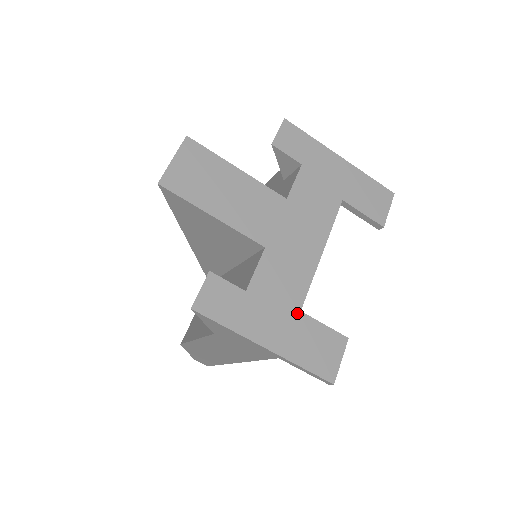
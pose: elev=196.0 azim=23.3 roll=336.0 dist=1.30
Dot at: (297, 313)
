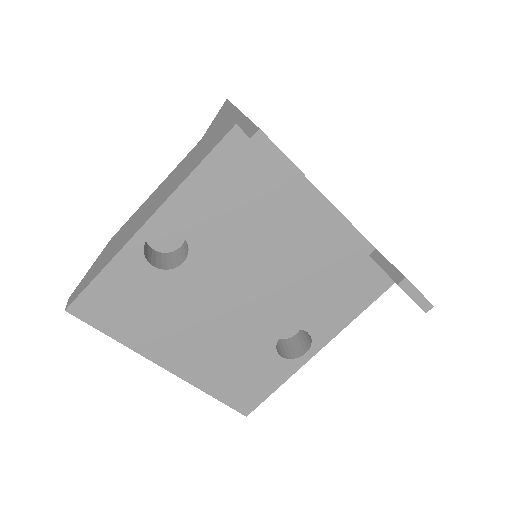
Dot at: occluded
